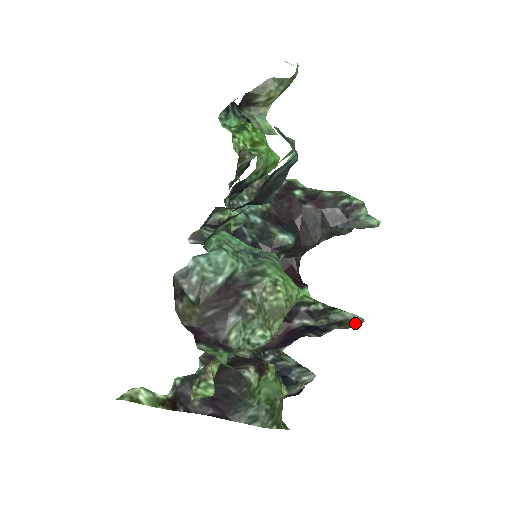
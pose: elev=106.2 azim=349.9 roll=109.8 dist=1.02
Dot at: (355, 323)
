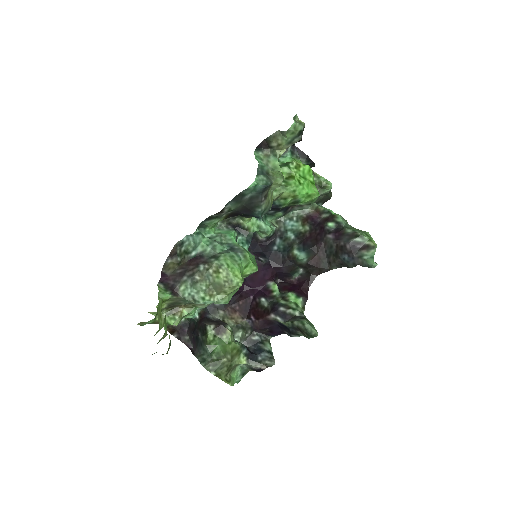
Dot at: (310, 334)
